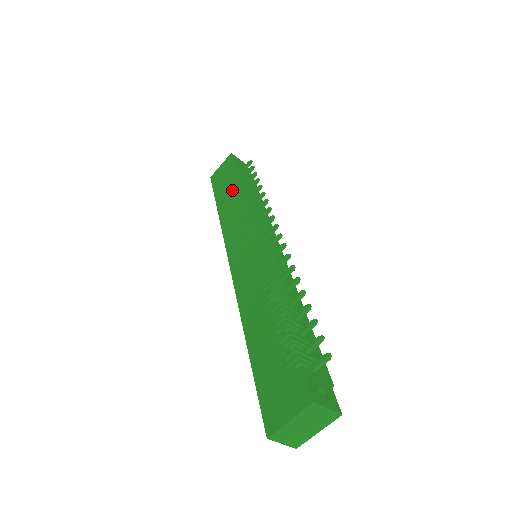
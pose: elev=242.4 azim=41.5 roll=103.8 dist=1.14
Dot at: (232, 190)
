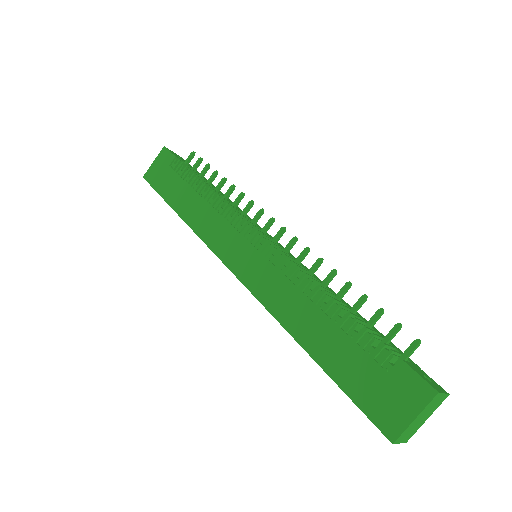
Dot at: (190, 188)
